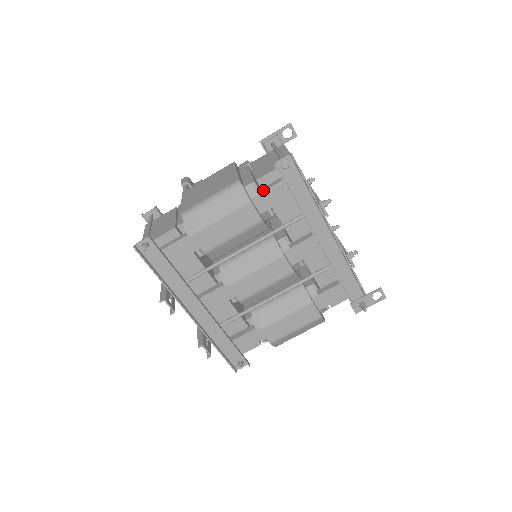
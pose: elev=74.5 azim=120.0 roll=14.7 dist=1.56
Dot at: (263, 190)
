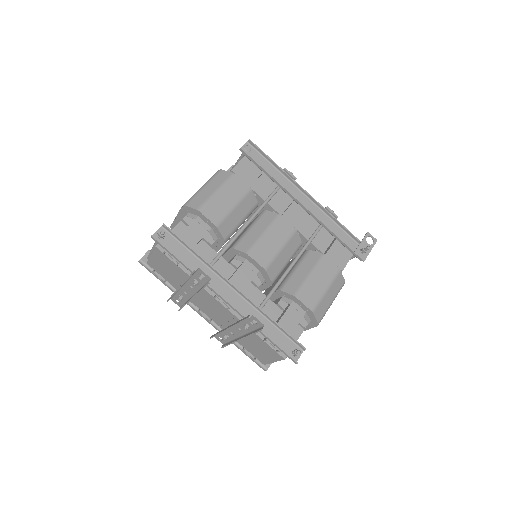
Dot at: (240, 173)
